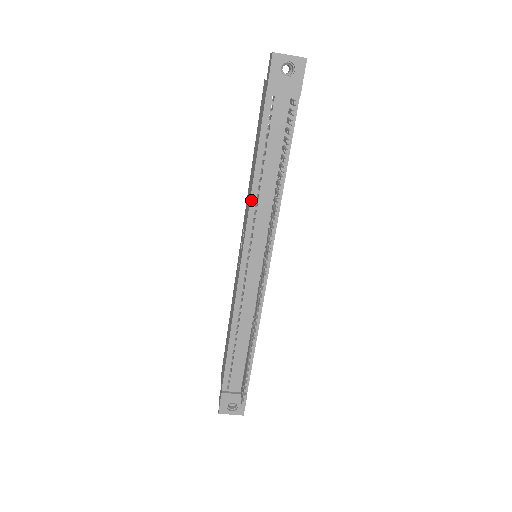
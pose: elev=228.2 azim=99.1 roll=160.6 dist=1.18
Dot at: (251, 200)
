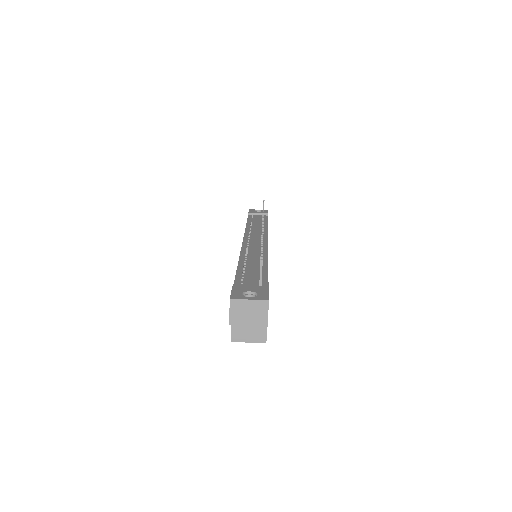
Dot at: (246, 229)
